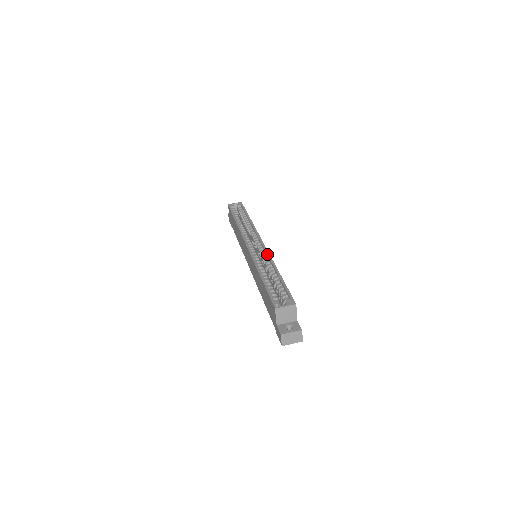
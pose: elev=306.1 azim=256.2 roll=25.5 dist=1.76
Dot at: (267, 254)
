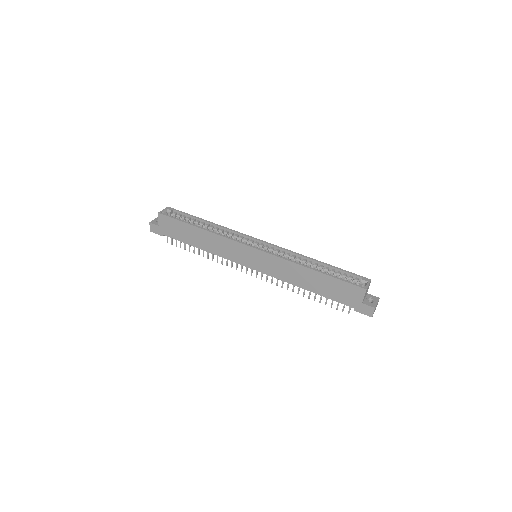
Dot at: (285, 250)
